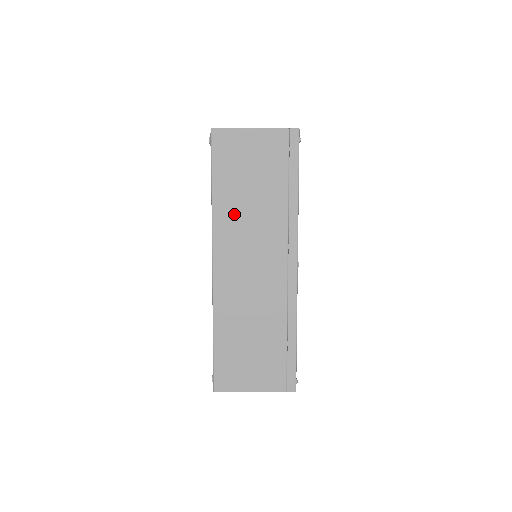
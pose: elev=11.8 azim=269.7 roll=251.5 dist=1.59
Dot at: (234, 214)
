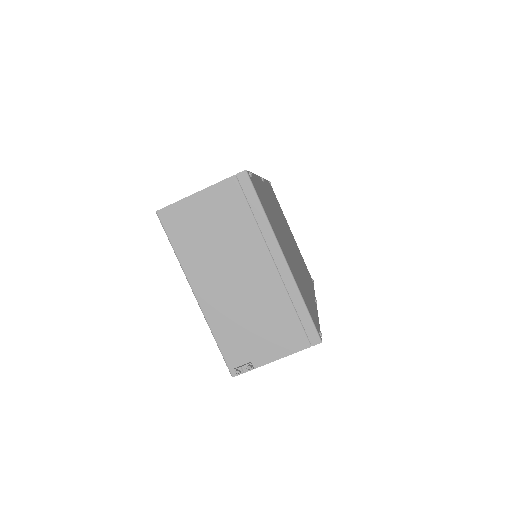
Dot at: occluded
